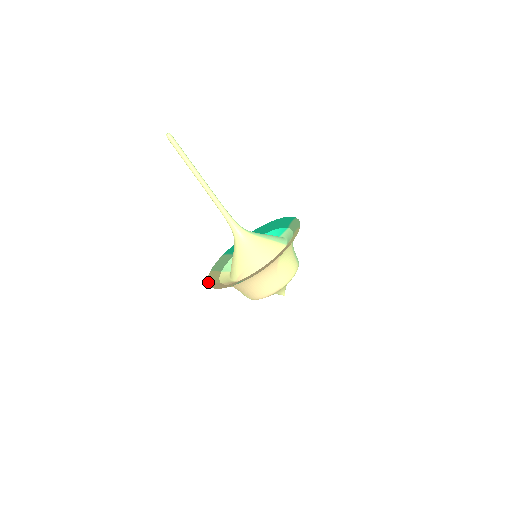
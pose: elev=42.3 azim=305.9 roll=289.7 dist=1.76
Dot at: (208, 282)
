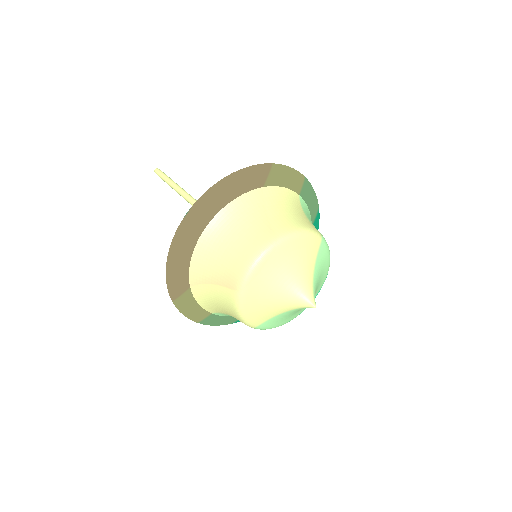
Dot at: (175, 301)
